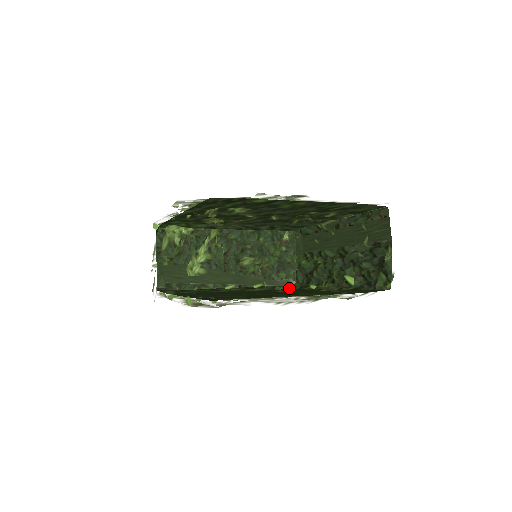
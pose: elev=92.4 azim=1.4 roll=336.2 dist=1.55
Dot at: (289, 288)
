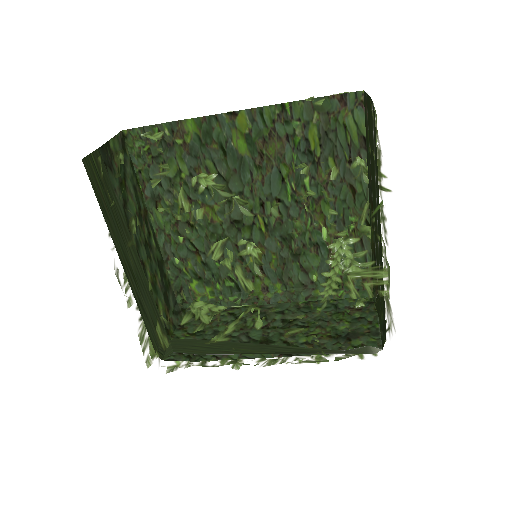
Dot at: occluded
